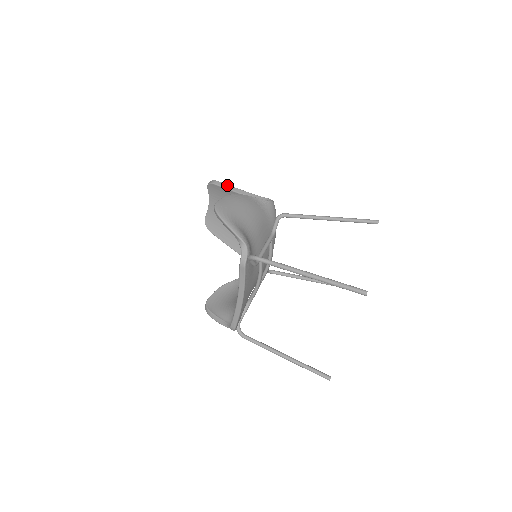
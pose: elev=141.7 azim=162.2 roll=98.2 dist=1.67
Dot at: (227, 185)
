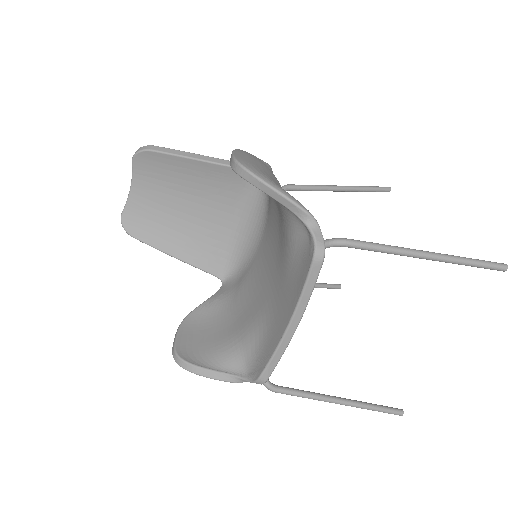
Dot at: (177, 150)
